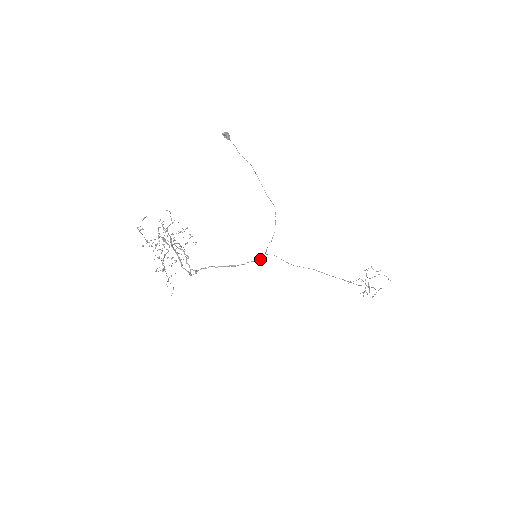
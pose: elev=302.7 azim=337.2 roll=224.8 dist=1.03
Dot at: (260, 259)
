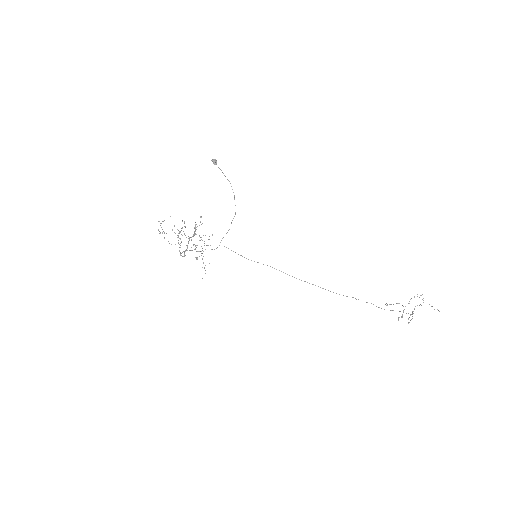
Dot at: occluded
